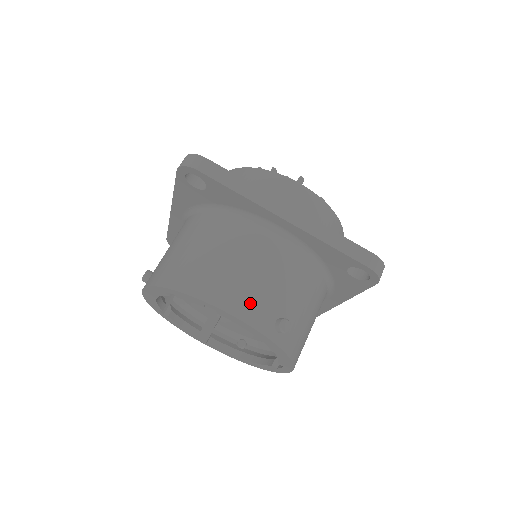
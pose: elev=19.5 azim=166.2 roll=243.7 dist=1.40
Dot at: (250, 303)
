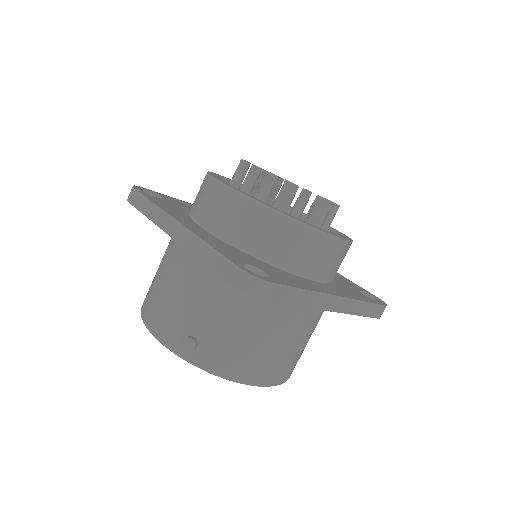
Dot at: (162, 321)
